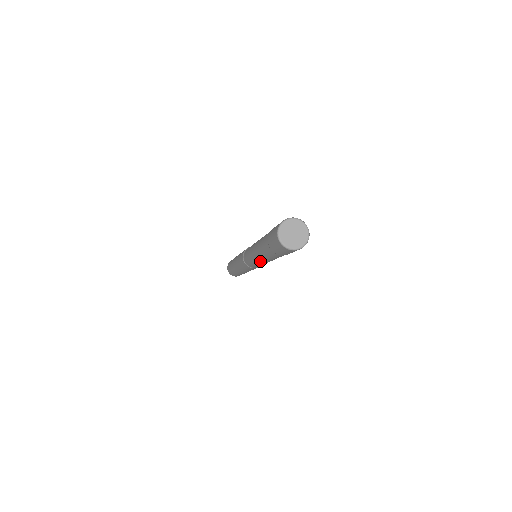
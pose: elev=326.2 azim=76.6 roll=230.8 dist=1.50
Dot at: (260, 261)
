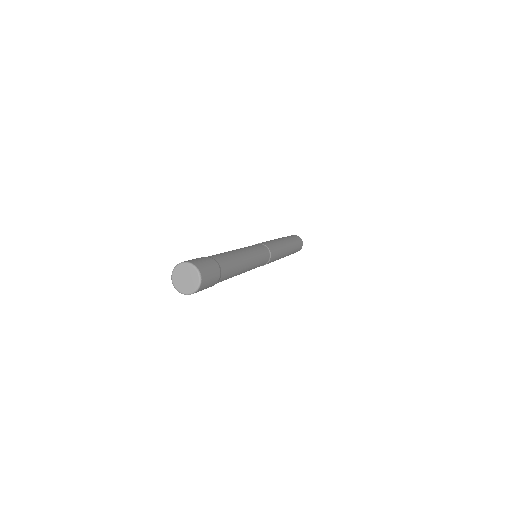
Dot at: occluded
